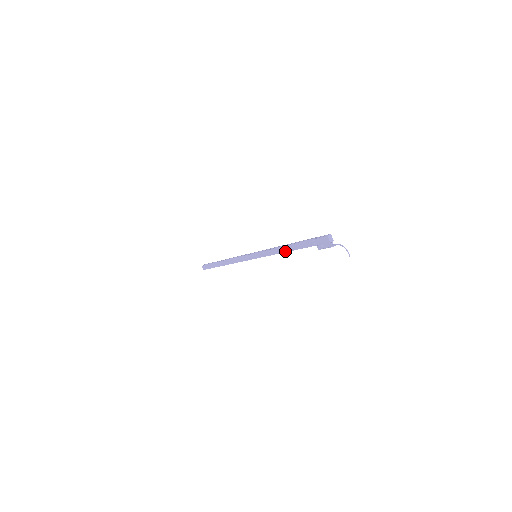
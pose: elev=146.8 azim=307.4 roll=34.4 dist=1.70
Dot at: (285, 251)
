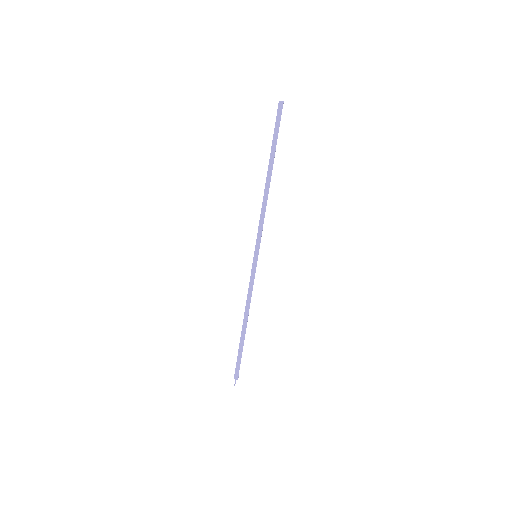
Dot at: (244, 314)
